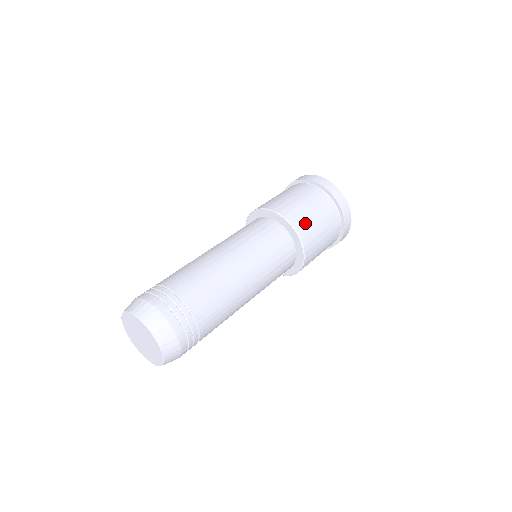
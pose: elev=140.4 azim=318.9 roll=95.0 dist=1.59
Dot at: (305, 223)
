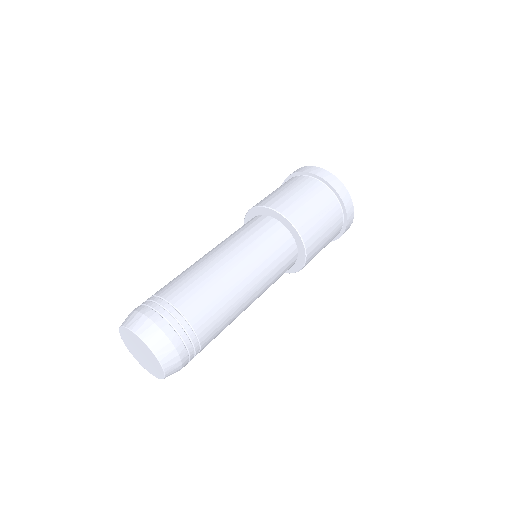
Dot at: (309, 224)
